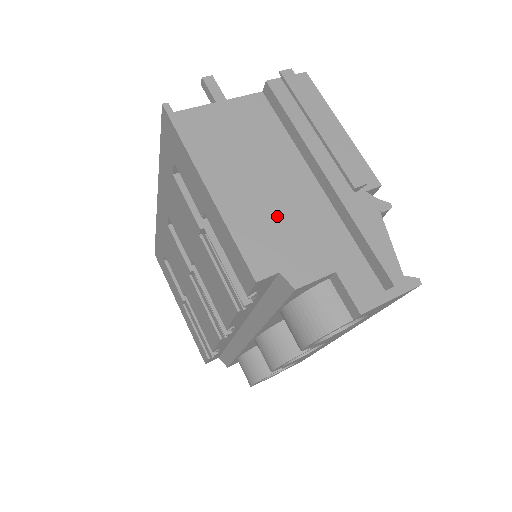
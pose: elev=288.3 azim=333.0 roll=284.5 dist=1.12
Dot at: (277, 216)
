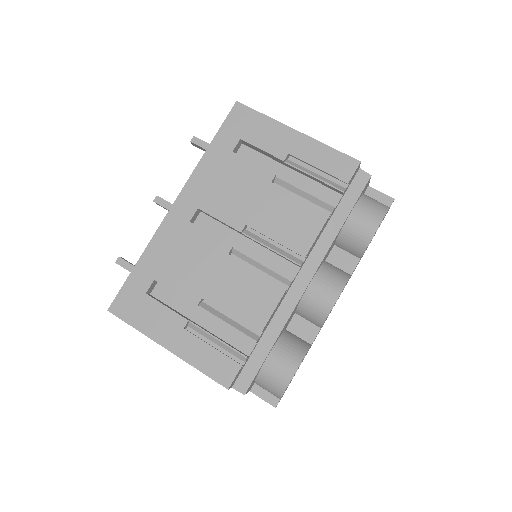
Dot at: occluded
